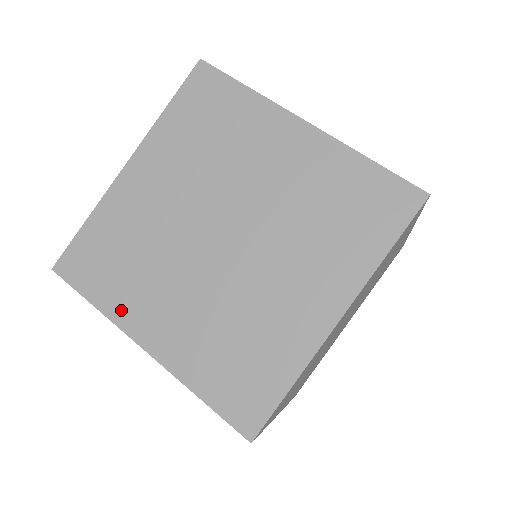
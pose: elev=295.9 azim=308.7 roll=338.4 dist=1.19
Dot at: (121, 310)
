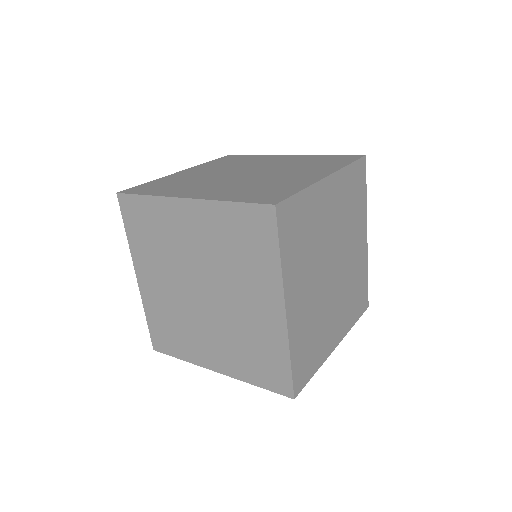
Dot at: (170, 193)
